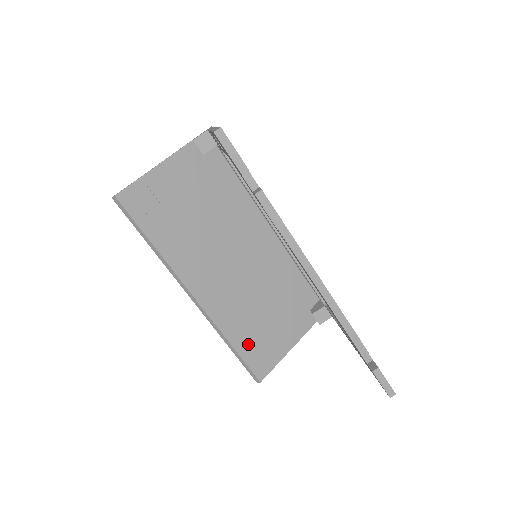
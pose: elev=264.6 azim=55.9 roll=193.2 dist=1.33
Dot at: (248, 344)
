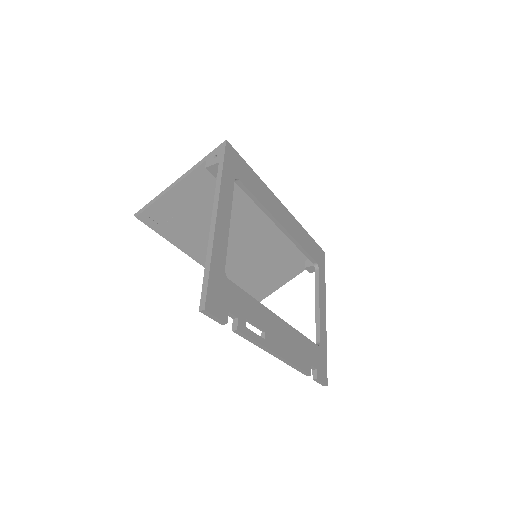
Dot at: (248, 287)
